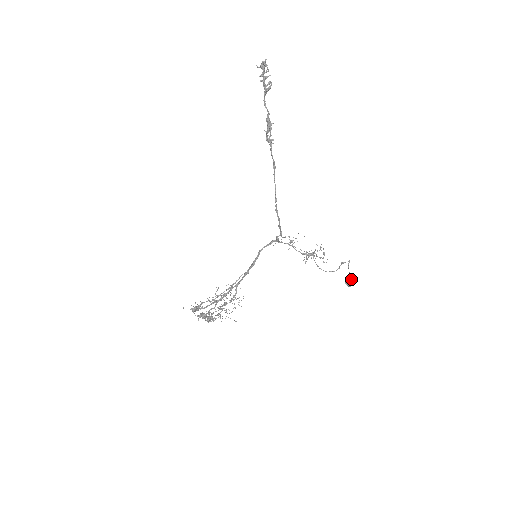
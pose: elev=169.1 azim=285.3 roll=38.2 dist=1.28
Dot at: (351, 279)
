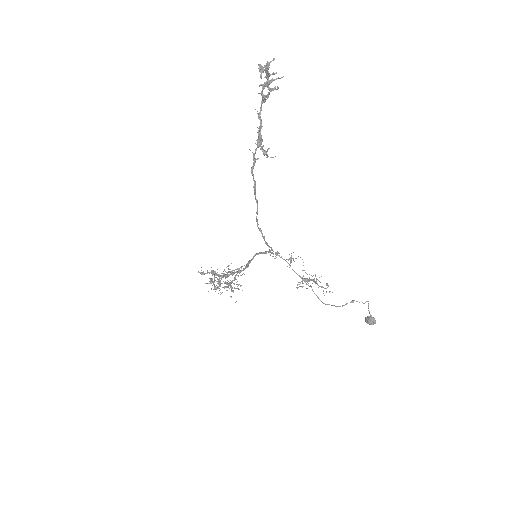
Dot at: (372, 318)
